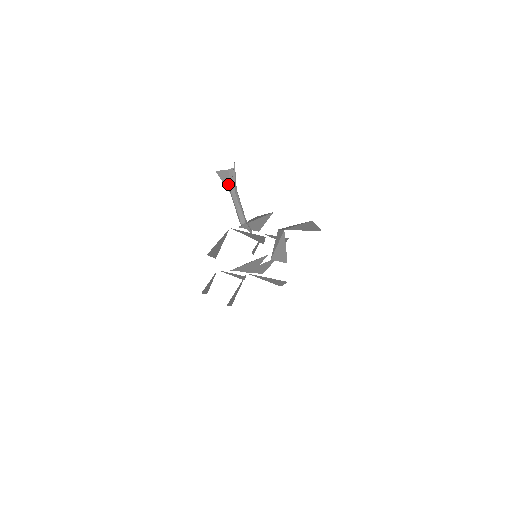
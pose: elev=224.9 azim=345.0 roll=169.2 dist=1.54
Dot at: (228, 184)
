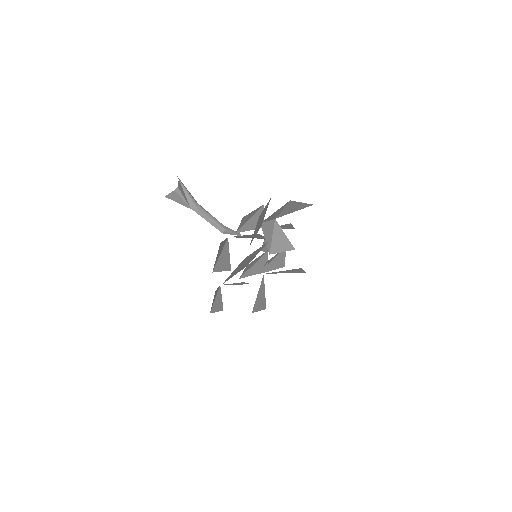
Dot at: (184, 203)
